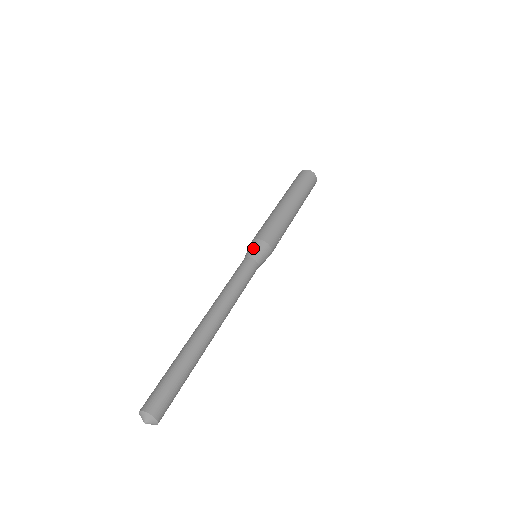
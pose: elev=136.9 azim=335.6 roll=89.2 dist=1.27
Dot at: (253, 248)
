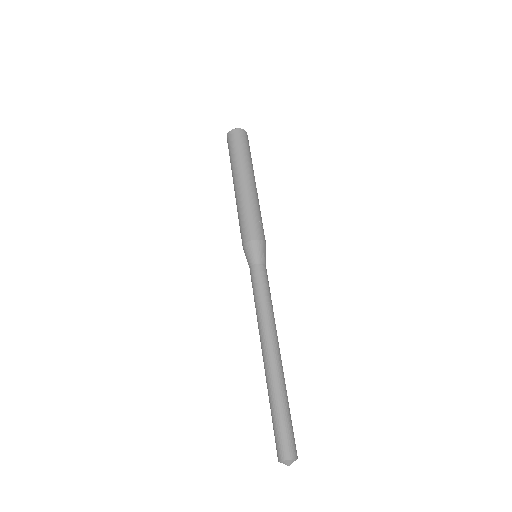
Dot at: (248, 255)
